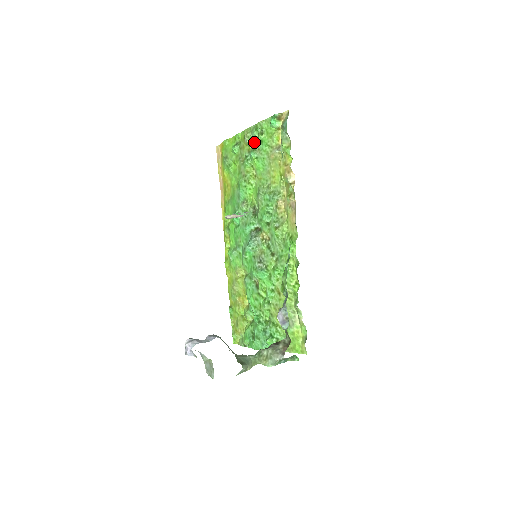
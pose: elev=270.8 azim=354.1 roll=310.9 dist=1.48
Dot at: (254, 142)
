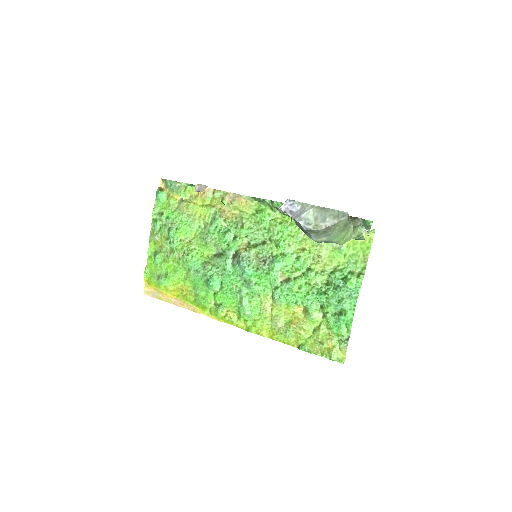
Dot at: (164, 228)
